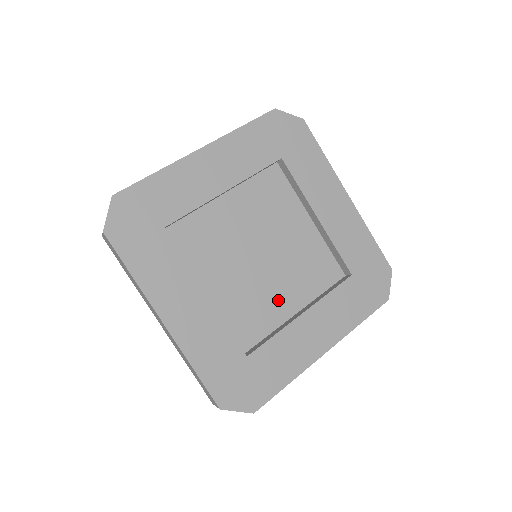
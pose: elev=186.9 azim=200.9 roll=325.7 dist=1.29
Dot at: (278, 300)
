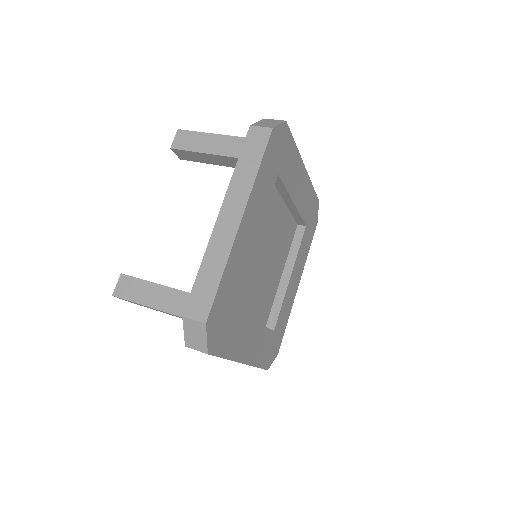
Dot at: (275, 278)
